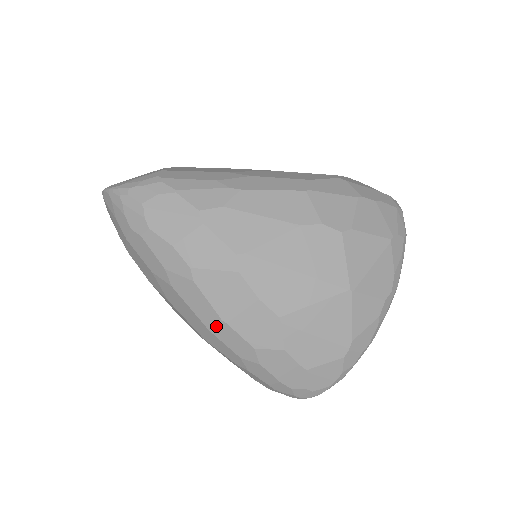
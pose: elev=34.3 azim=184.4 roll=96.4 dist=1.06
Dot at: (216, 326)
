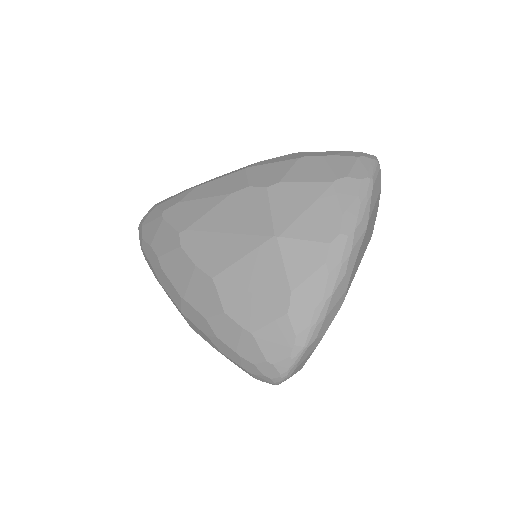
Dot at: (182, 306)
